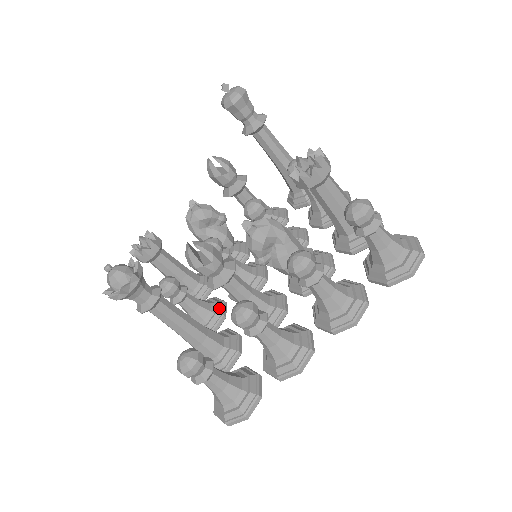
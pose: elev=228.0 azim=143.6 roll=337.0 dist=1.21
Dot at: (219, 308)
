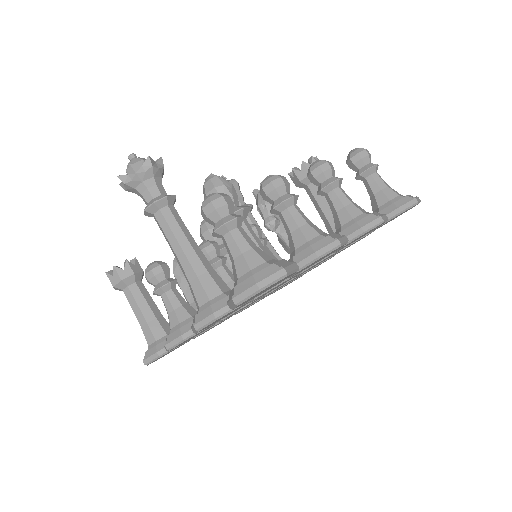
Dot at: occluded
